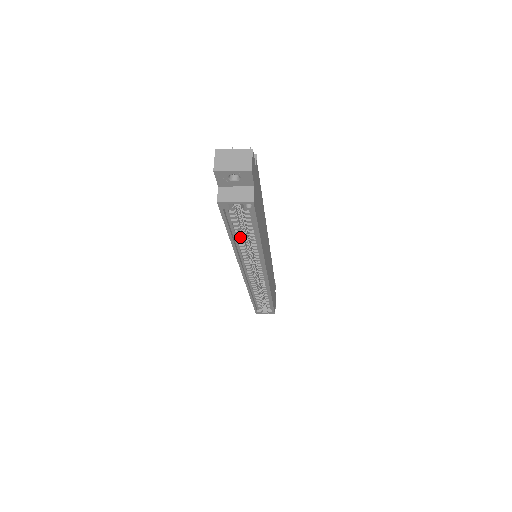
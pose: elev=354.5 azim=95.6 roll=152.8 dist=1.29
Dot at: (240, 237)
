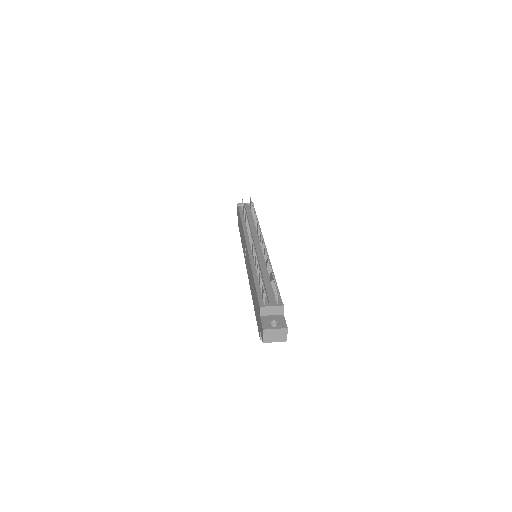
Dot at: occluded
